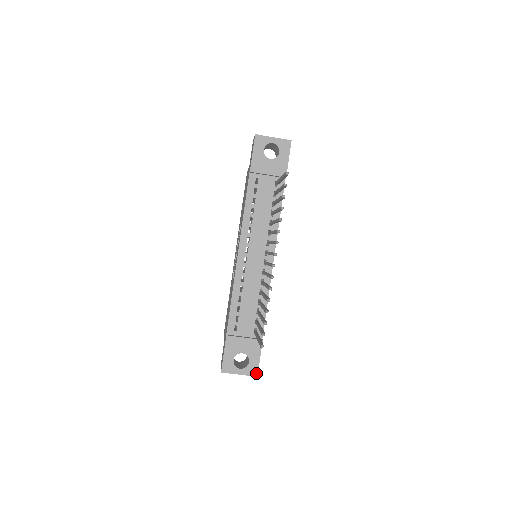
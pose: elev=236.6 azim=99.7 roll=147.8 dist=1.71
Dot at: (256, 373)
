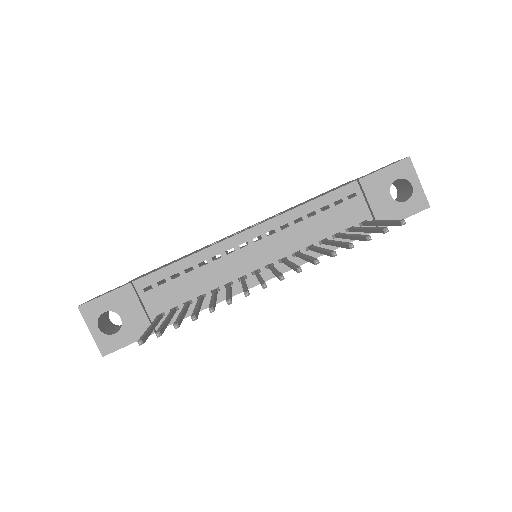
Dot at: (106, 352)
